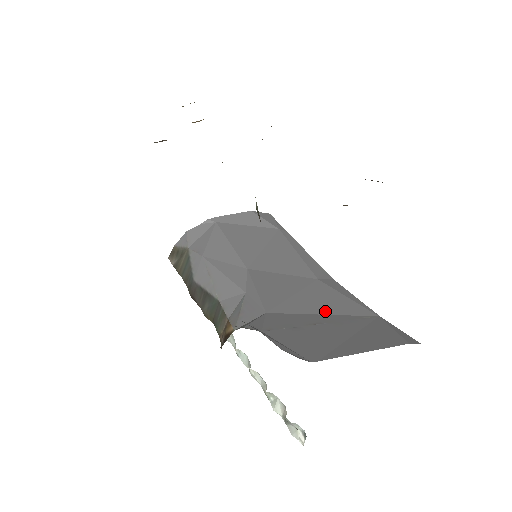
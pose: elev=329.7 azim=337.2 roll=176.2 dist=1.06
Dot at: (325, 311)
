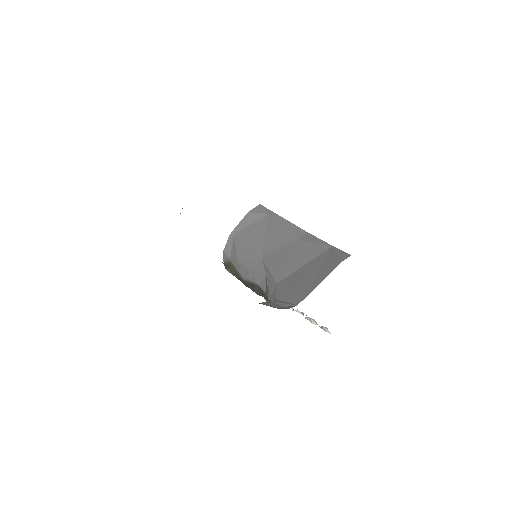
Dot at: (305, 262)
